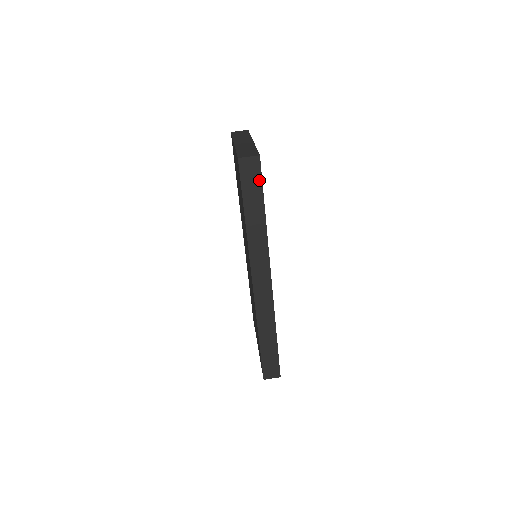
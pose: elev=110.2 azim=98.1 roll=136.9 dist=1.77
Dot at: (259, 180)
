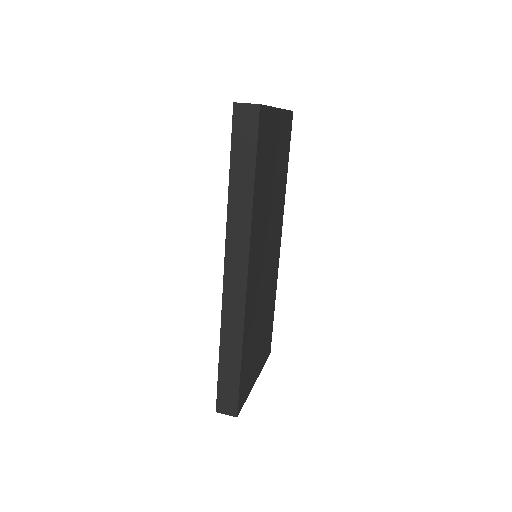
Dot at: (254, 137)
